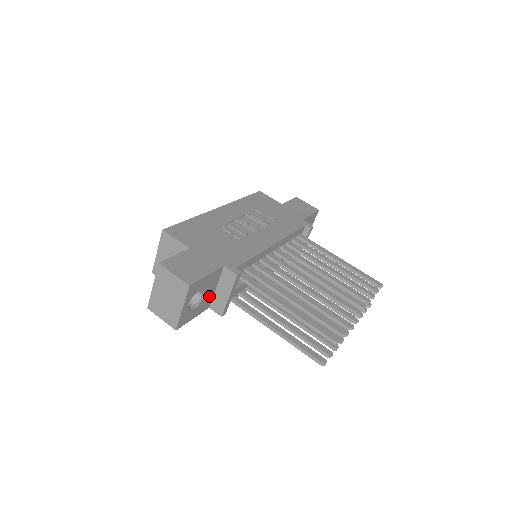
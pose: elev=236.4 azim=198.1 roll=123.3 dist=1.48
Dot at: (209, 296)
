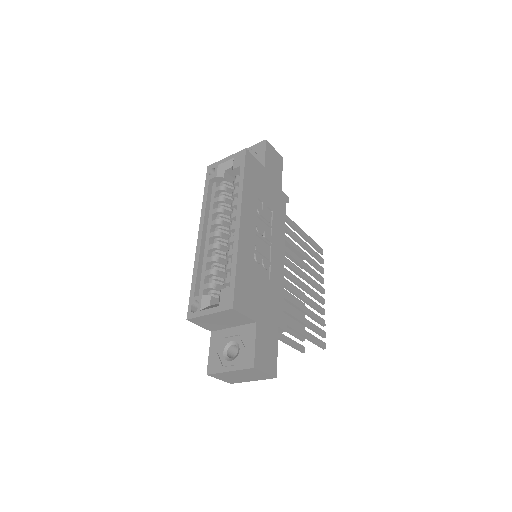
Dot at: occluded
